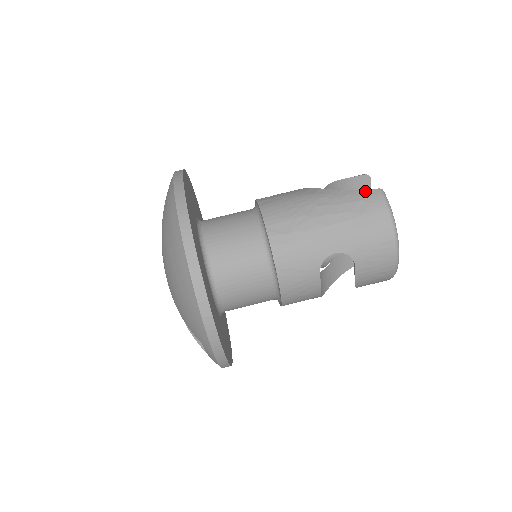
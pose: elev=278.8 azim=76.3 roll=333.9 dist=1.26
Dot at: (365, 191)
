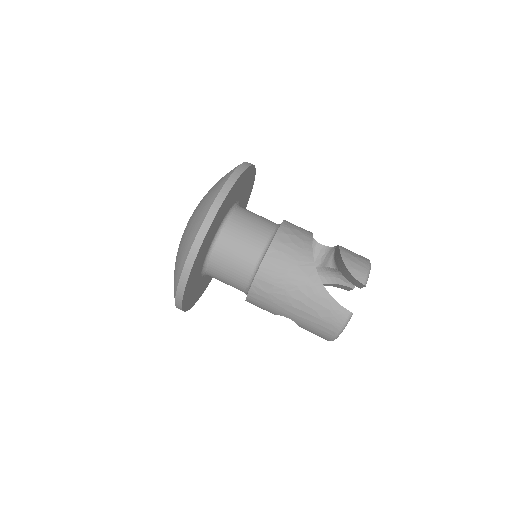
Dot at: (340, 306)
